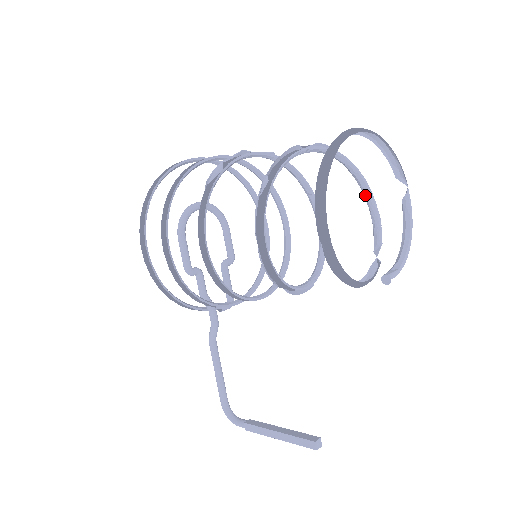
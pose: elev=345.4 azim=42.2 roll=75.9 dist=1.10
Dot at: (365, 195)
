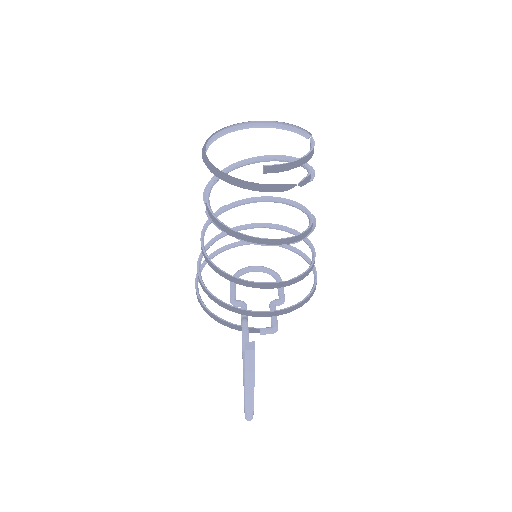
Dot at: (305, 168)
